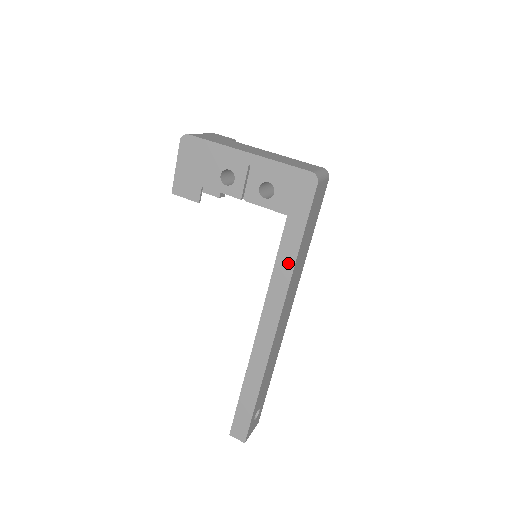
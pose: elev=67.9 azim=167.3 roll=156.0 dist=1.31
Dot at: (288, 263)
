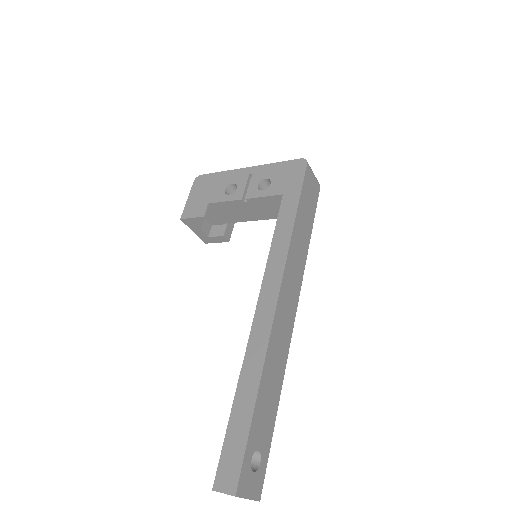
Dot at: (286, 230)
